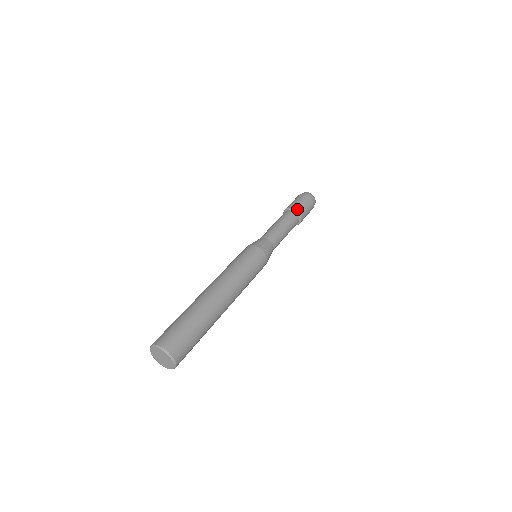
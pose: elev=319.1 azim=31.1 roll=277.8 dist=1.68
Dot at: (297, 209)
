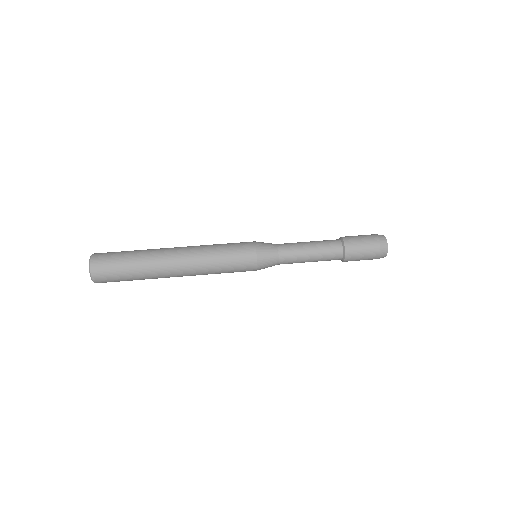
Dot at: (347, 250)
